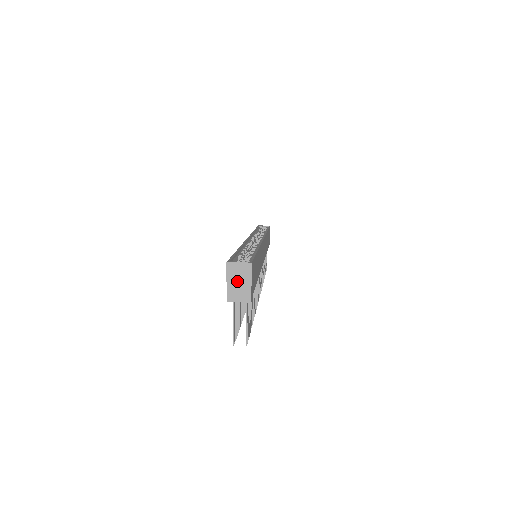
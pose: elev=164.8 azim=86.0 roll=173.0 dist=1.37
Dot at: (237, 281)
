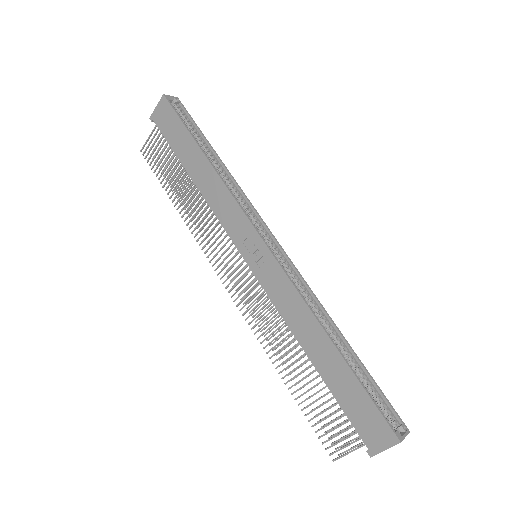
Dot at: occluded
